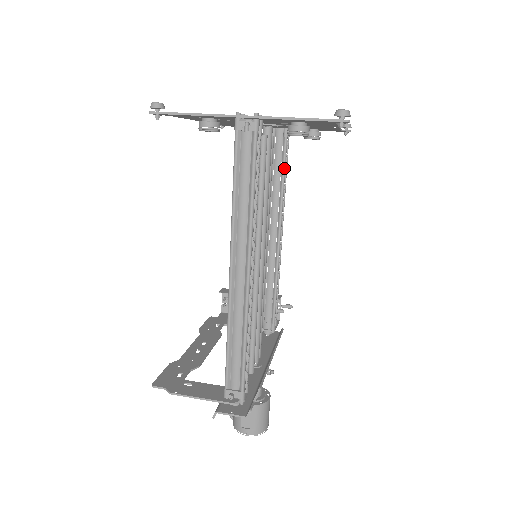
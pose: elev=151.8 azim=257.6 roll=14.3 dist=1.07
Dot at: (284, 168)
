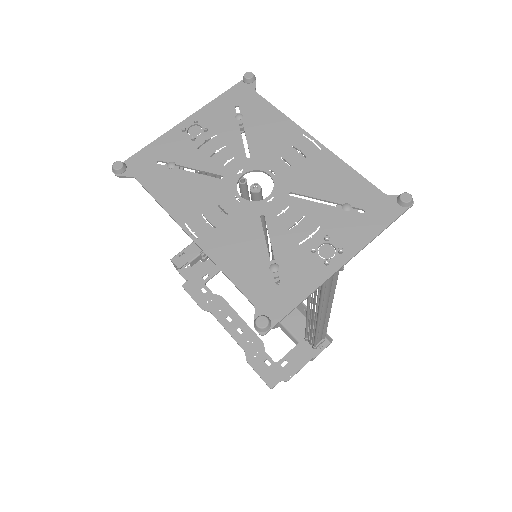
Dot at: occluded
